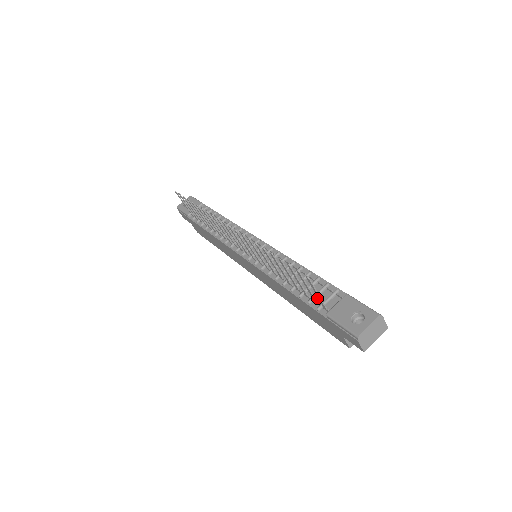
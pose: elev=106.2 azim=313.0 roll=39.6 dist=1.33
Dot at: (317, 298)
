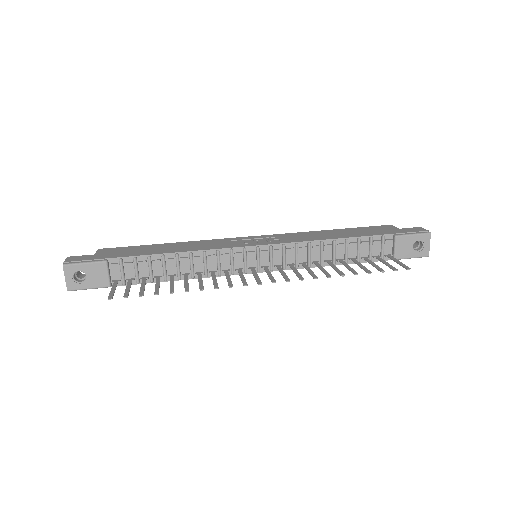
Dot at: (372, 253)
